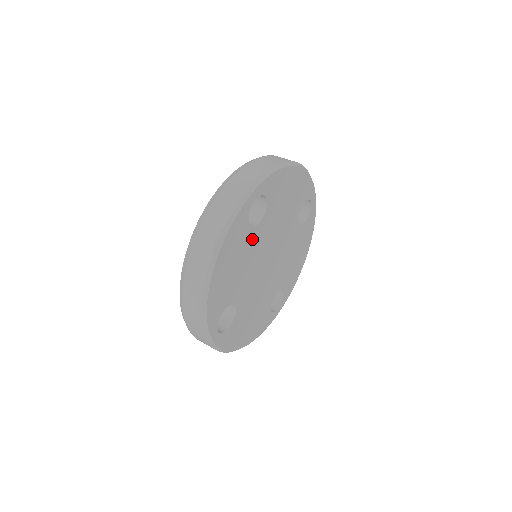
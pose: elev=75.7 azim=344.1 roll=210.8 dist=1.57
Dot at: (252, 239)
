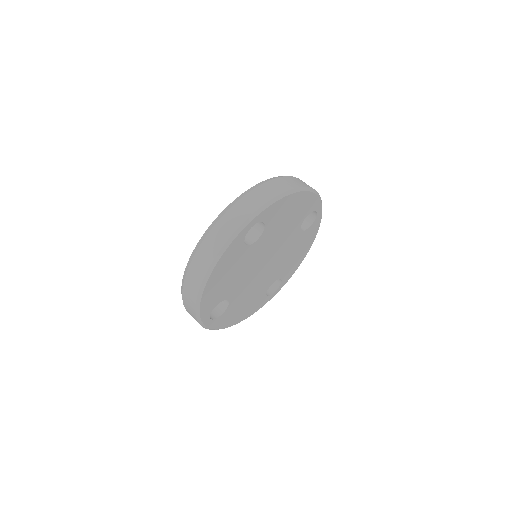
Dot at: (248, 253)
